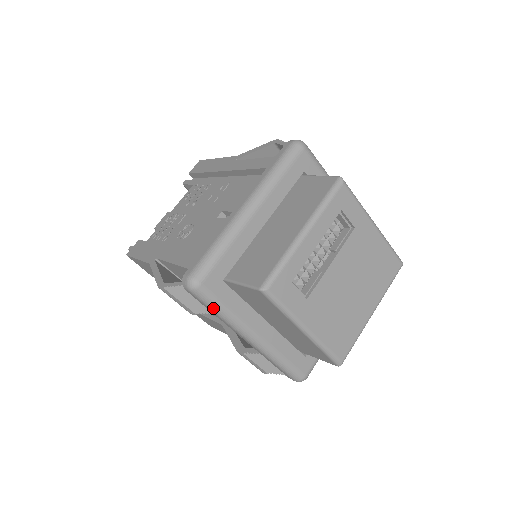
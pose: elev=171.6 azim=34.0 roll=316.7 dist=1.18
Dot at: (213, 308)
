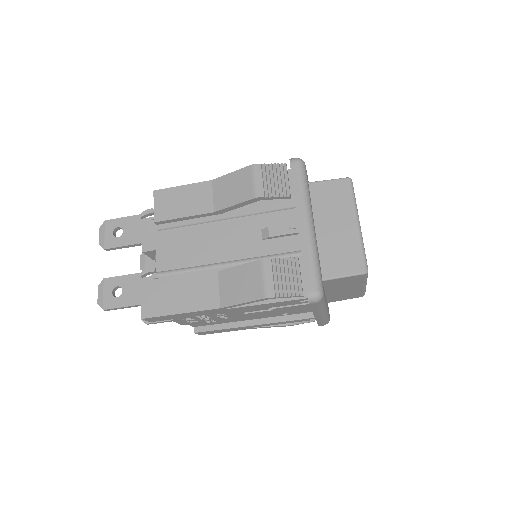
Dot at: (303, 181)
